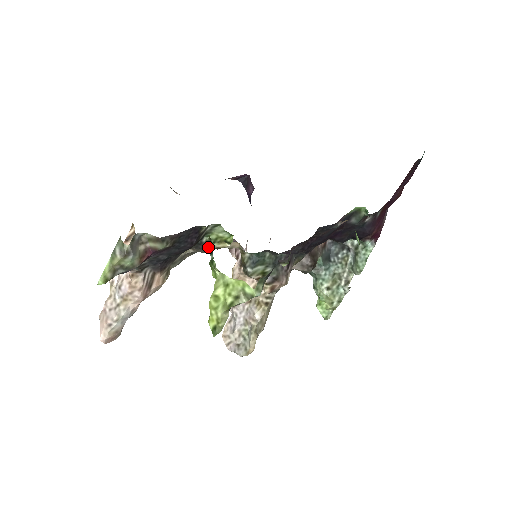
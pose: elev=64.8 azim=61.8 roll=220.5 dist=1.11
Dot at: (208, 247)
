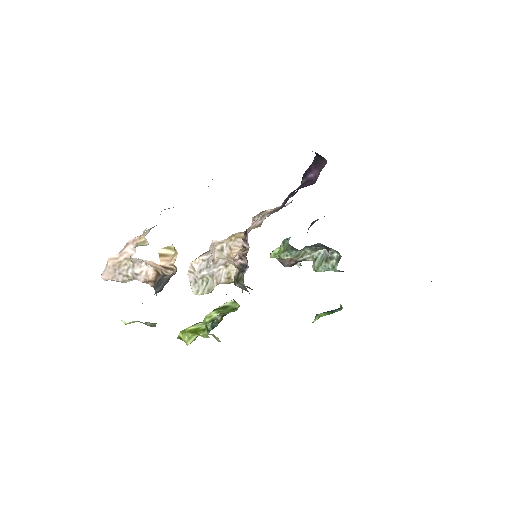
Dot at: occluded
